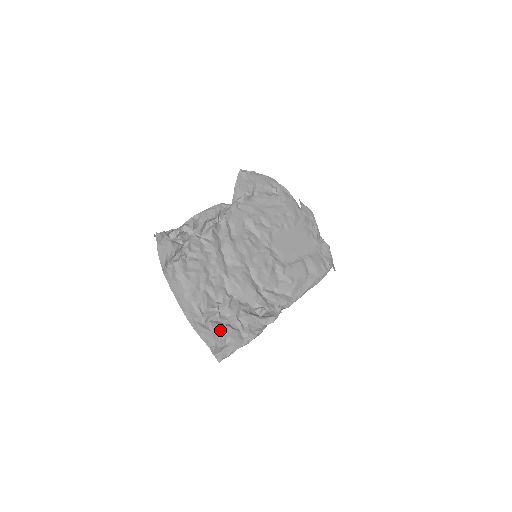
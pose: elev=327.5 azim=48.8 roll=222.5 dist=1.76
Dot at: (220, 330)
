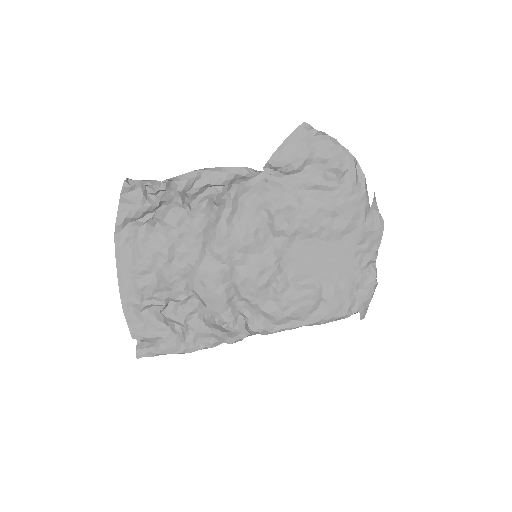
Dot at: (155, 326)
